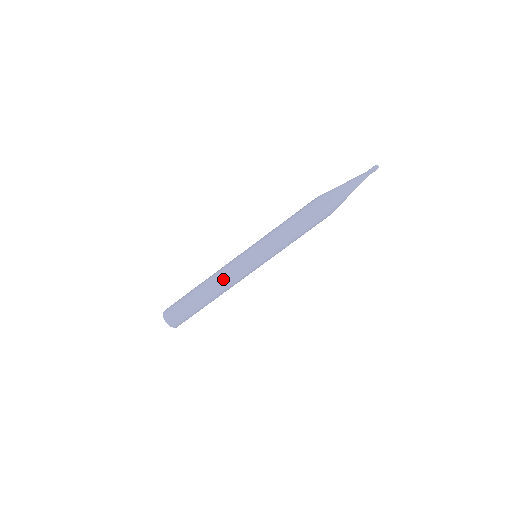
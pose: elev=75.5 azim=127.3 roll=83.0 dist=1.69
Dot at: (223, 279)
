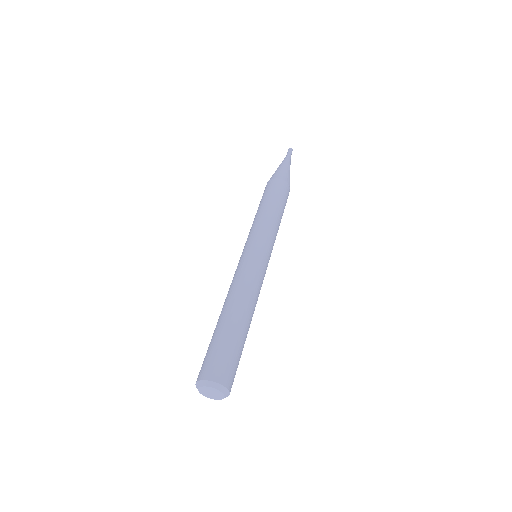
Dot at: (249, 287)
